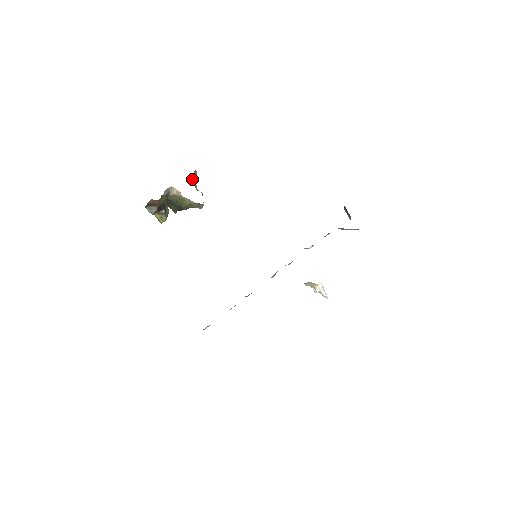
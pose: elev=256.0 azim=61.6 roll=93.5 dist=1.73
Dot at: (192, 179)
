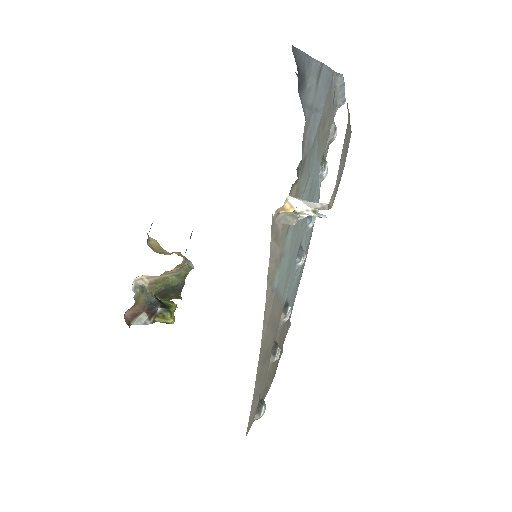
Dot at: (154, 250)
